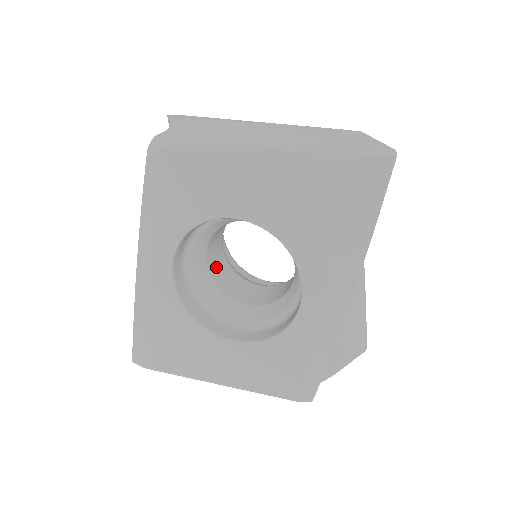
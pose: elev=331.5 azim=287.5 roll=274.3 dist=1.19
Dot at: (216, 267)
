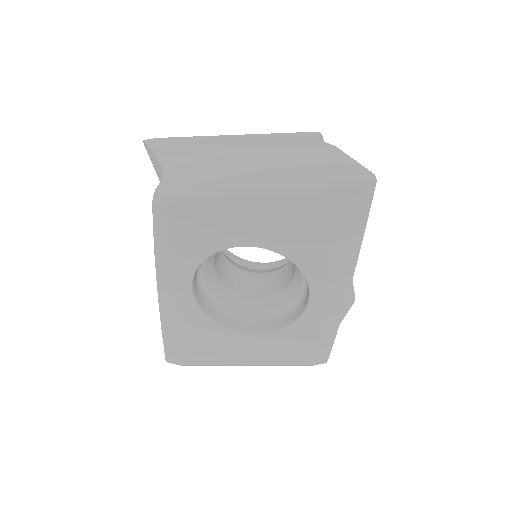
Dot at: (222, 271)
